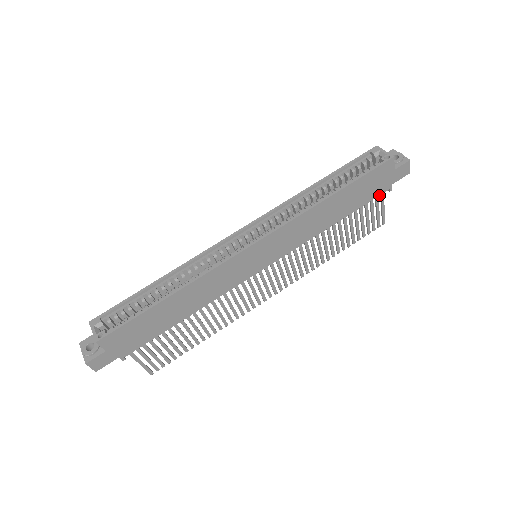
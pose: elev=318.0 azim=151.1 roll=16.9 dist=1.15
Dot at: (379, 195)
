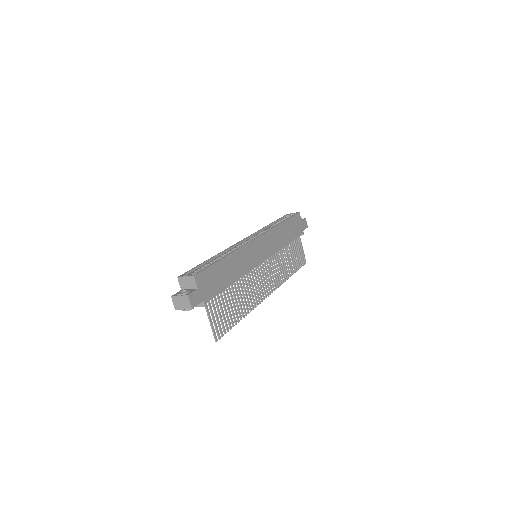
Dot at: occluded
